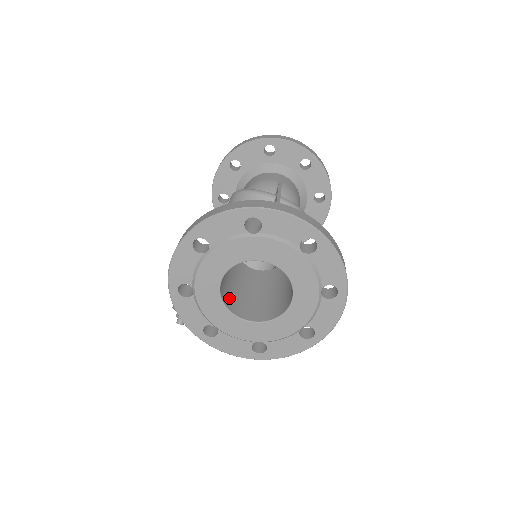
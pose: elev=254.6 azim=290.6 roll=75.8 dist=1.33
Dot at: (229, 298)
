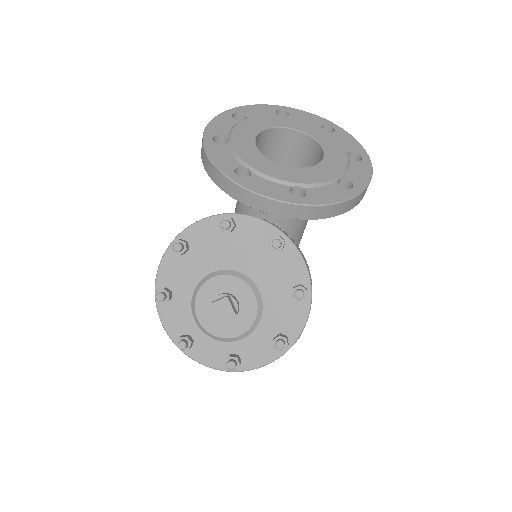
Dot at: occluded
